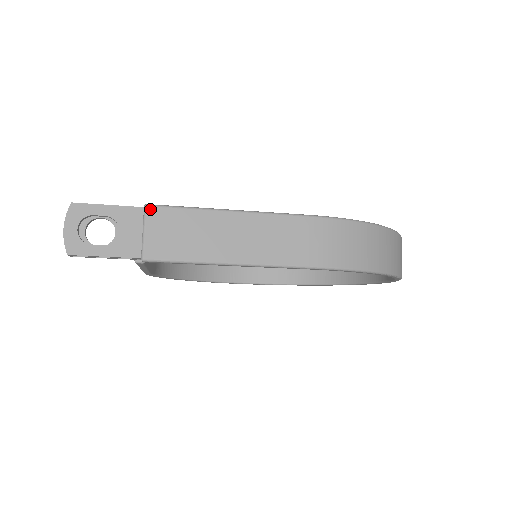
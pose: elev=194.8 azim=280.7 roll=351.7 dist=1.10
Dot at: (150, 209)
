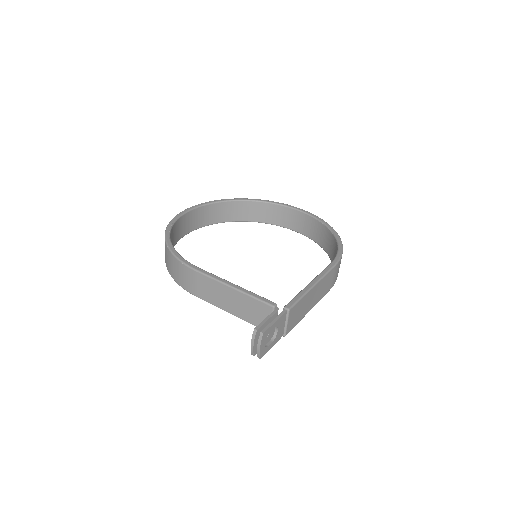
Dot at: (291, 311)
